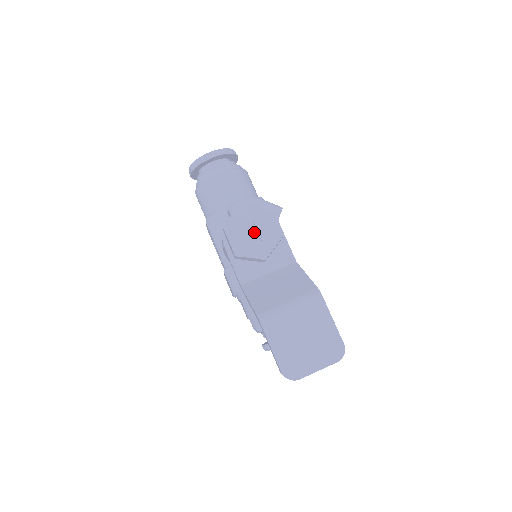
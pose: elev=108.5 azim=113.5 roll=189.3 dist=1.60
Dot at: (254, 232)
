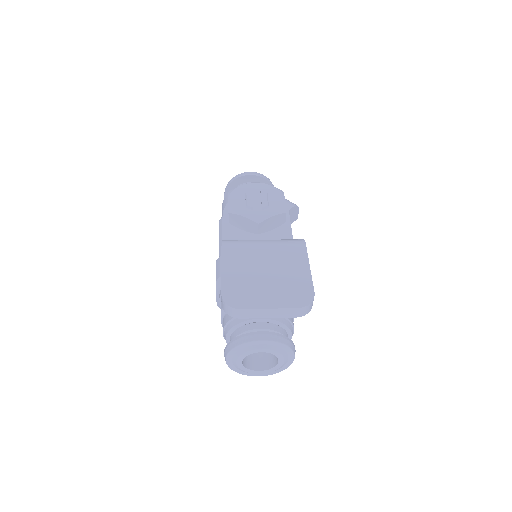
Dot at: (258, 200)
